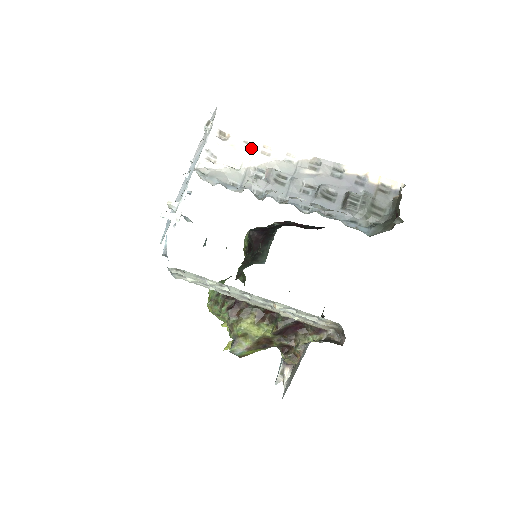
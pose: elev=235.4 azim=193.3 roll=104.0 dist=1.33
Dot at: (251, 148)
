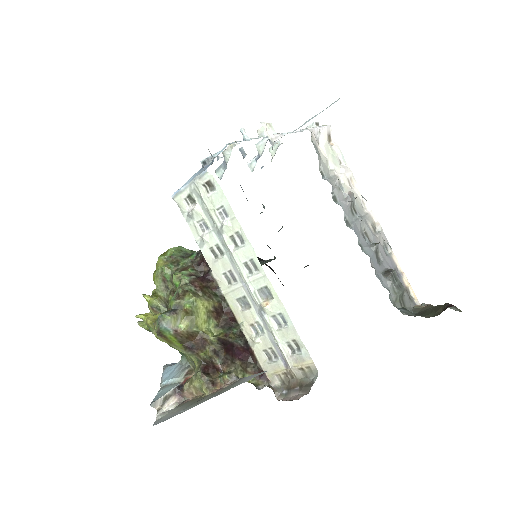
Dot at: (344, 168)
